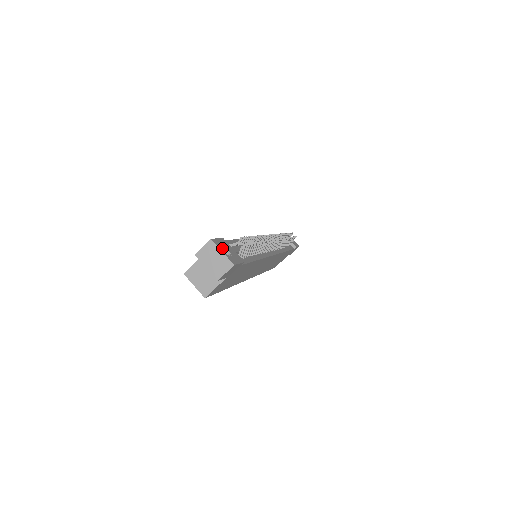
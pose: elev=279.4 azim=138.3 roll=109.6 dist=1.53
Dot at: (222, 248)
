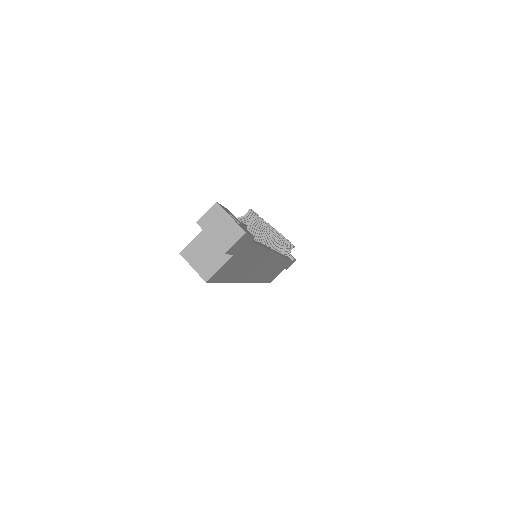
Dot at: occluded
